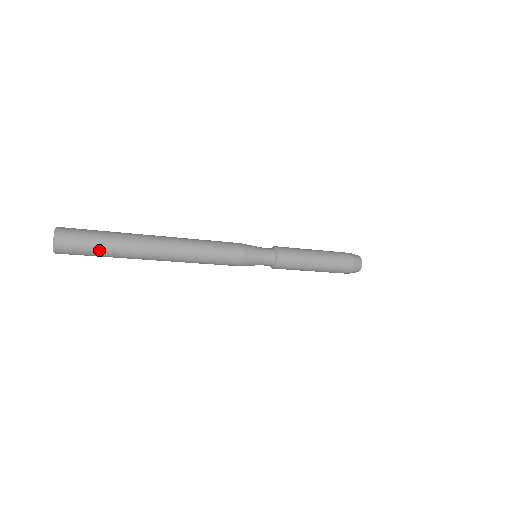
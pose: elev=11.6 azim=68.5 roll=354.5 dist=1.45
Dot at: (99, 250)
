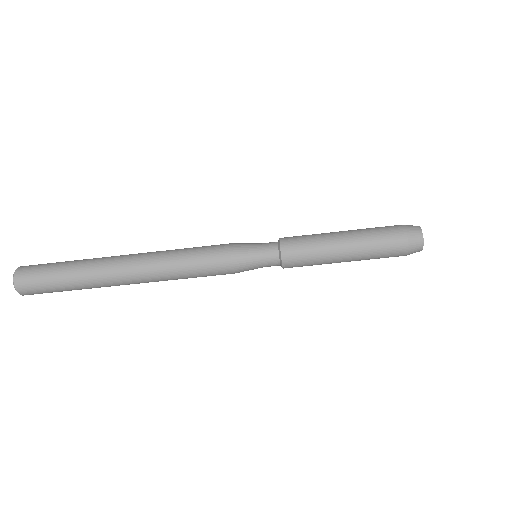
Dot at: (59, 266)
